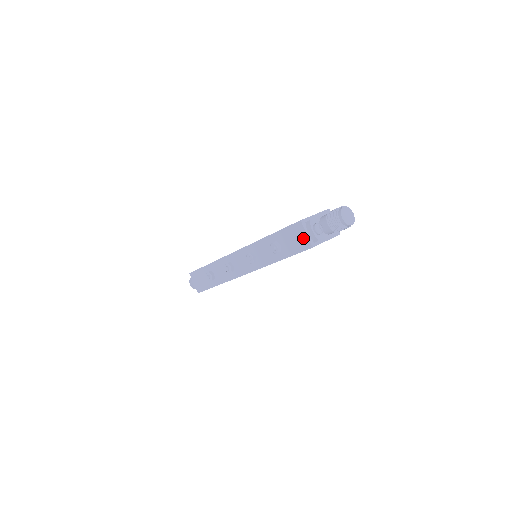
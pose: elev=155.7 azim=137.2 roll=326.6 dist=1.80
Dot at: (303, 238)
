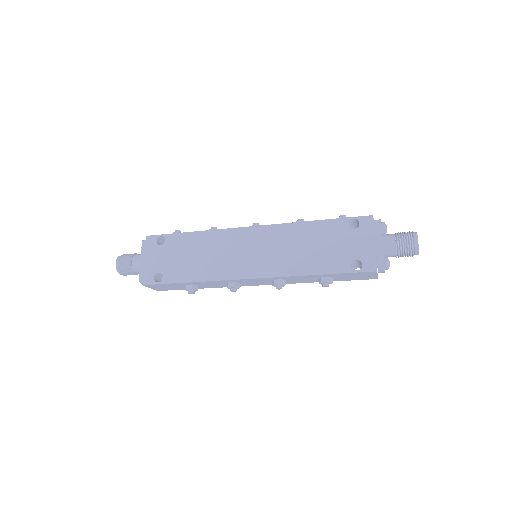
Dot at: (370, 277)
